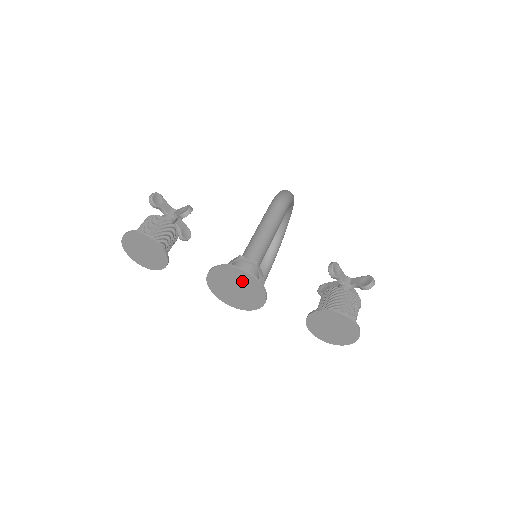
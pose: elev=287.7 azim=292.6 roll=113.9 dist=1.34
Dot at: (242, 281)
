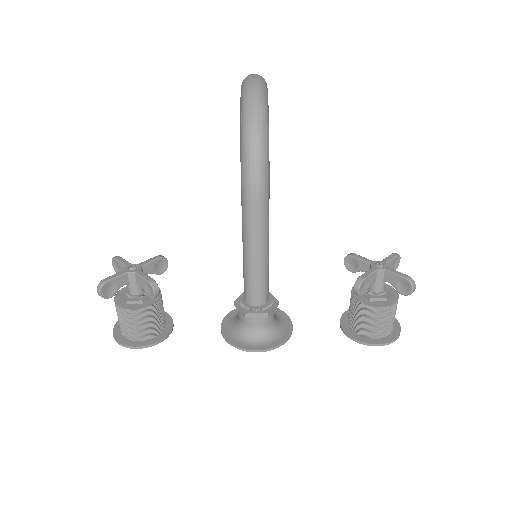
Dot at: (262, 339)
